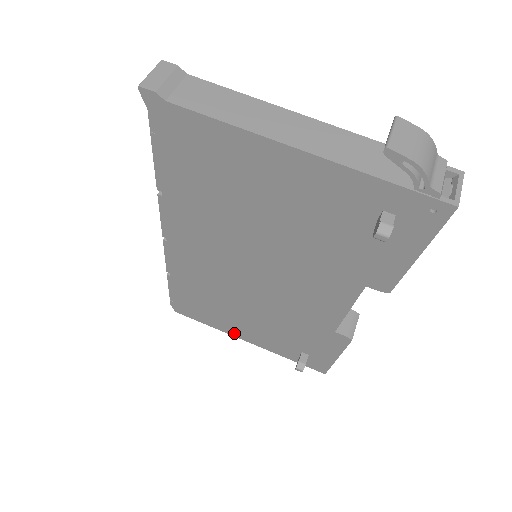
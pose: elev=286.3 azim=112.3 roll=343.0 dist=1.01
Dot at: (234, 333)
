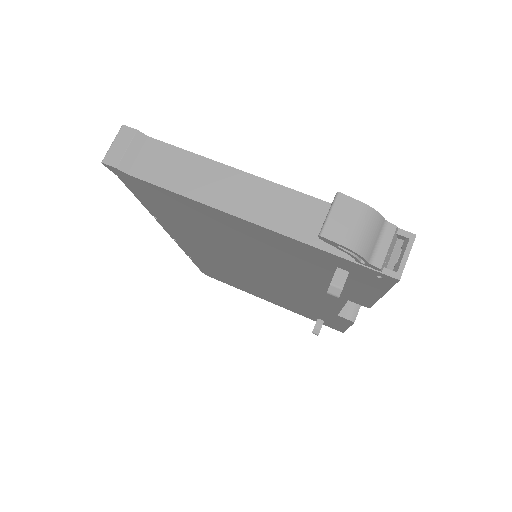
Dot at: (259, 296)
